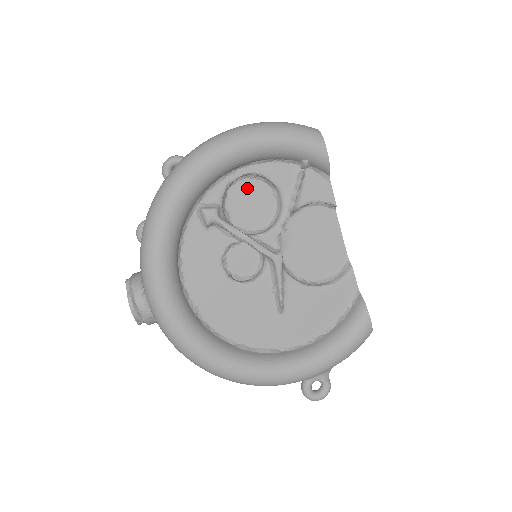
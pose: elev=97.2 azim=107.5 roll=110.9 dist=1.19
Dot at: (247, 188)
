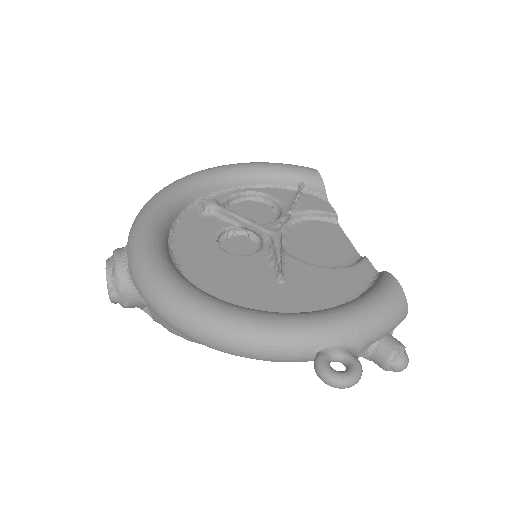
Dot at: (249, 205)
